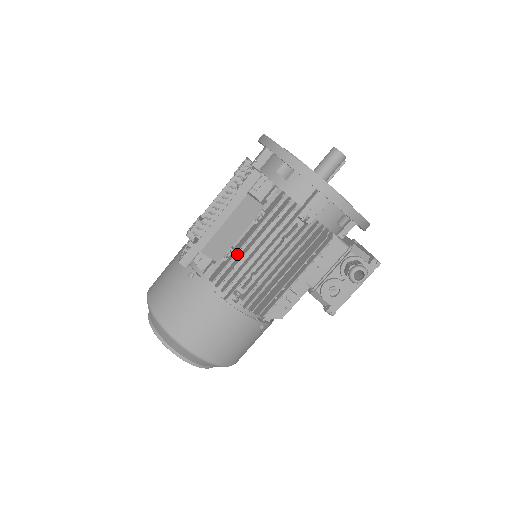
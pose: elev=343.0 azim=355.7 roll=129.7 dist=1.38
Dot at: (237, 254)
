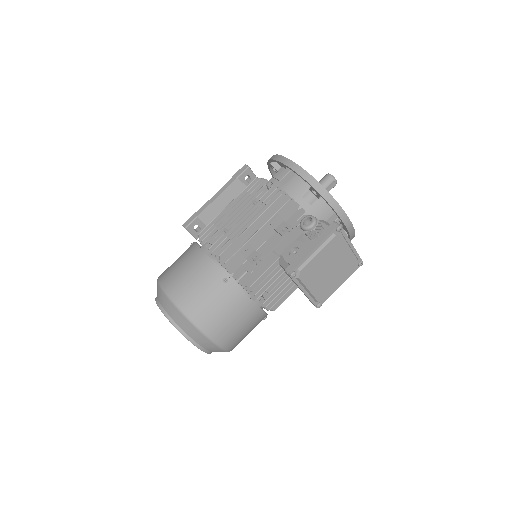
Dot at: occluded
